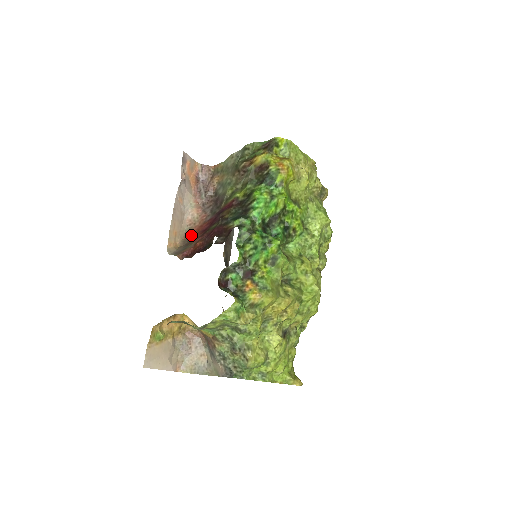
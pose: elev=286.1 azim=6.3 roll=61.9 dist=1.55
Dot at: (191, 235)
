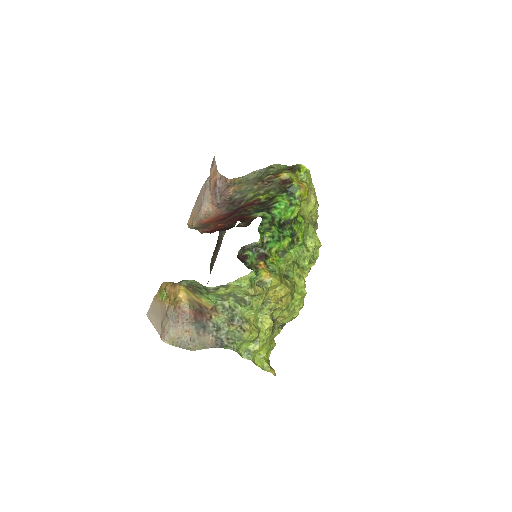
Dot at: (206, 222)
